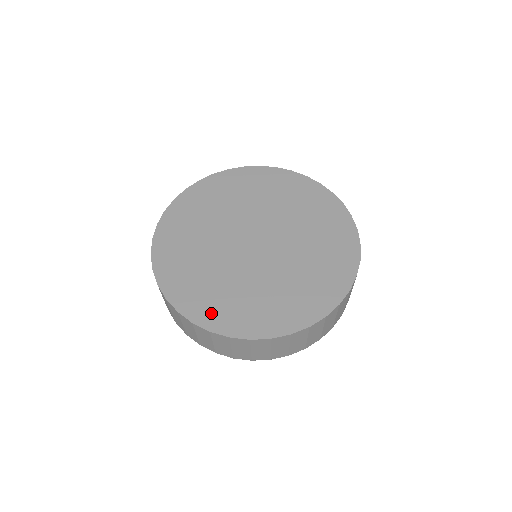
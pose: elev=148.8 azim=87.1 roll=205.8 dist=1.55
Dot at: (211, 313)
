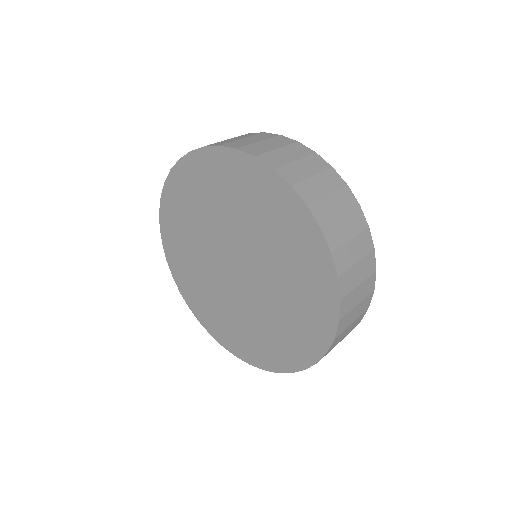
Dot at: (191, 297)
